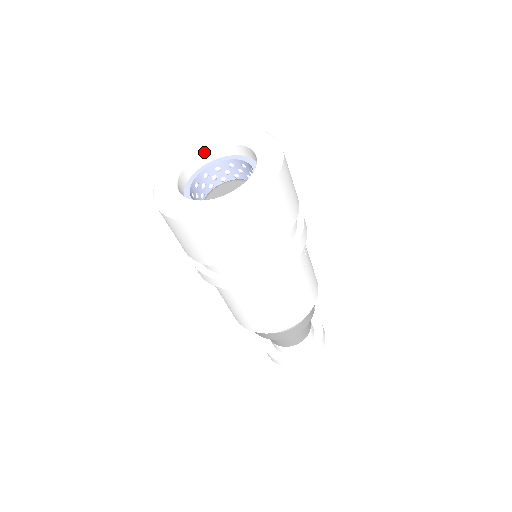
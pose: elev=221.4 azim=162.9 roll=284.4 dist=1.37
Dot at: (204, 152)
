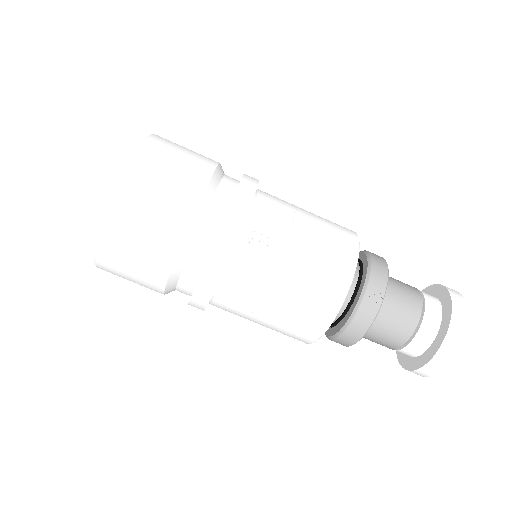
Dot at: occluded
